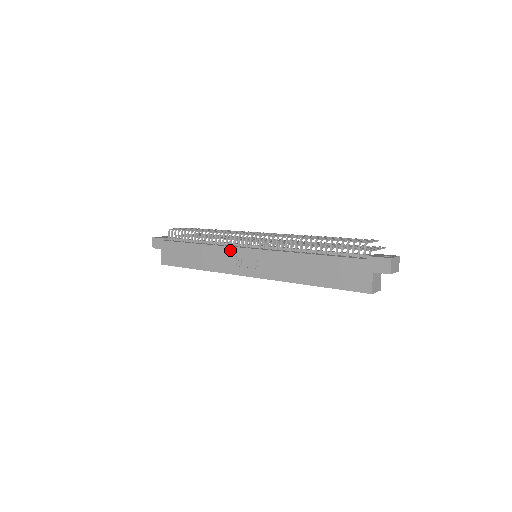
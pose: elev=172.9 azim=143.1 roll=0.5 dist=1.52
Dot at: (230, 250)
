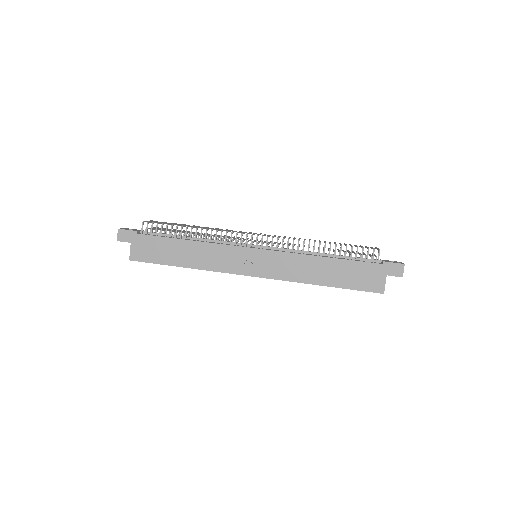
Dot at: (231, 249)
